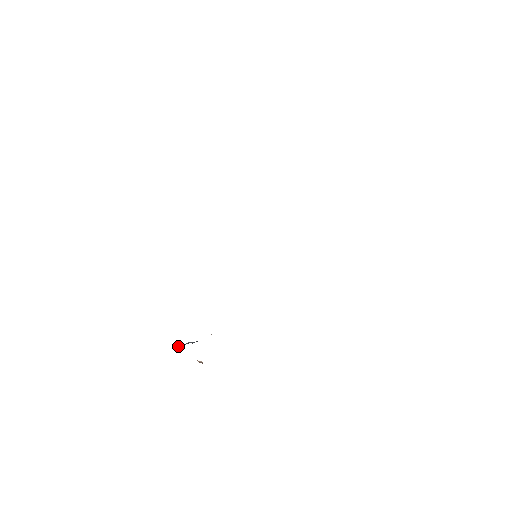
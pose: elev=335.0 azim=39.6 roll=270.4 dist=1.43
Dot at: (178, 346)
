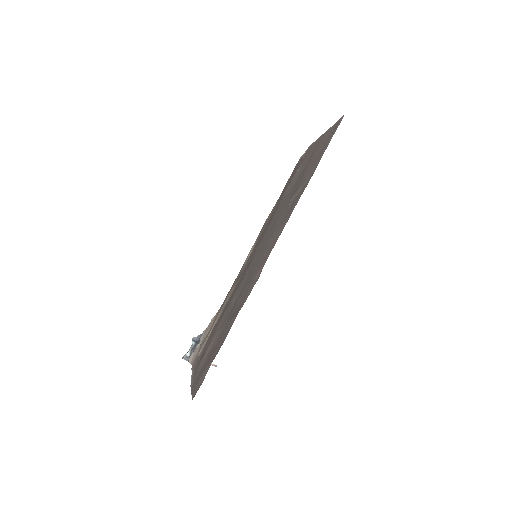
Dot at: (186, 354)
